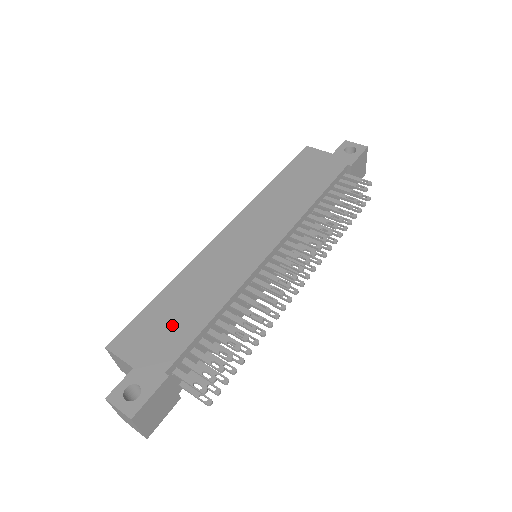
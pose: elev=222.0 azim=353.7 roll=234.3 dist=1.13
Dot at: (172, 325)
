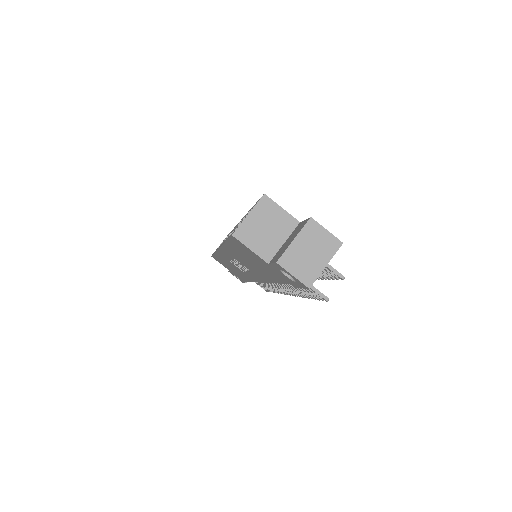
Dot at: occluded
